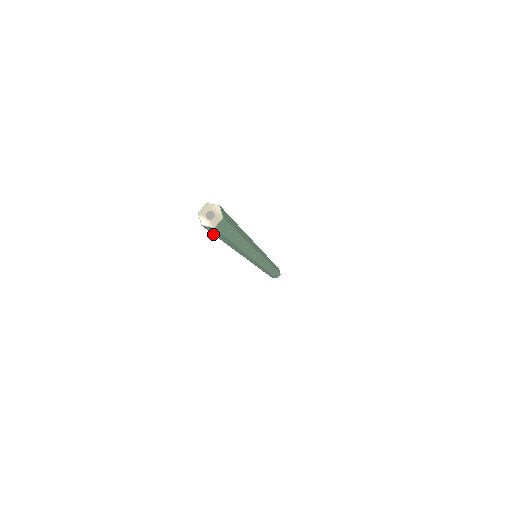
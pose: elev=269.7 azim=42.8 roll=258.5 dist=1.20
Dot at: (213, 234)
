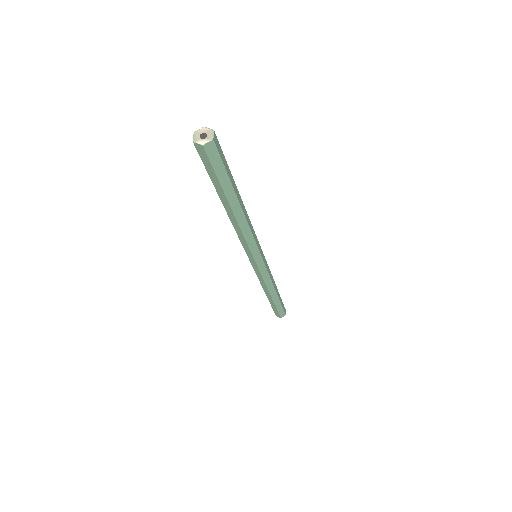
Dot at: (215, 173)
